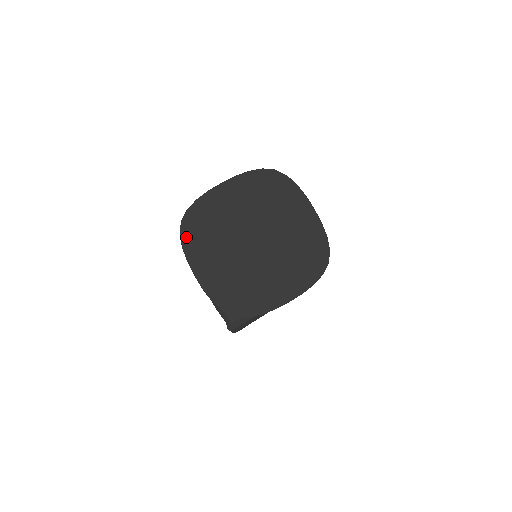
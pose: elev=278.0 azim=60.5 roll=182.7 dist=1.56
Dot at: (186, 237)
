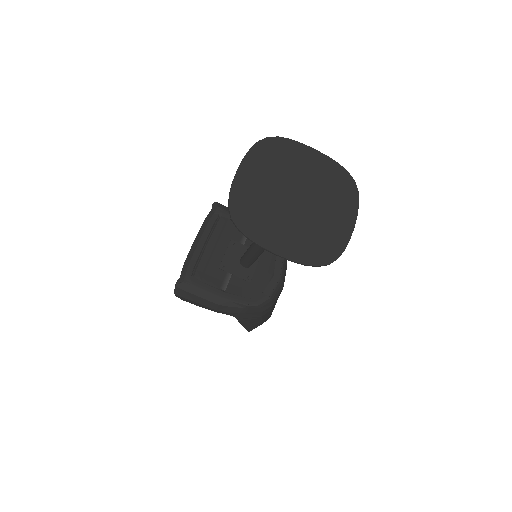
Dot at: (259, 147)
